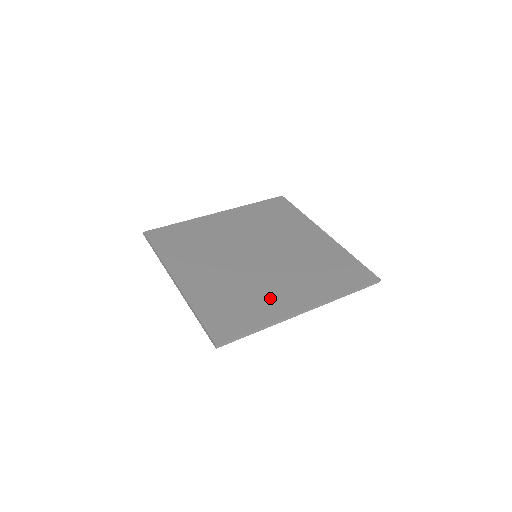
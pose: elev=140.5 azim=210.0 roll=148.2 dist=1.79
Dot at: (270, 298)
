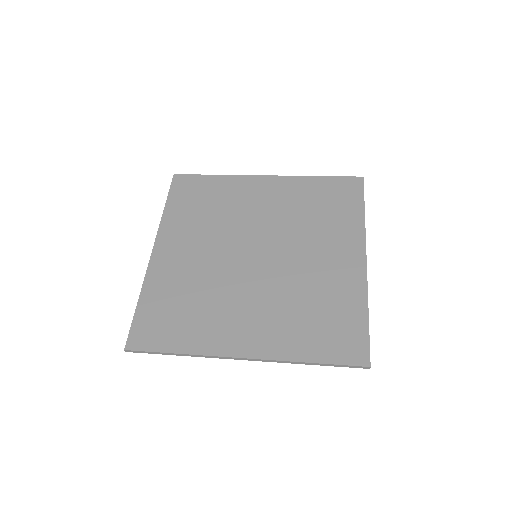
Dot at: (332, 280)
